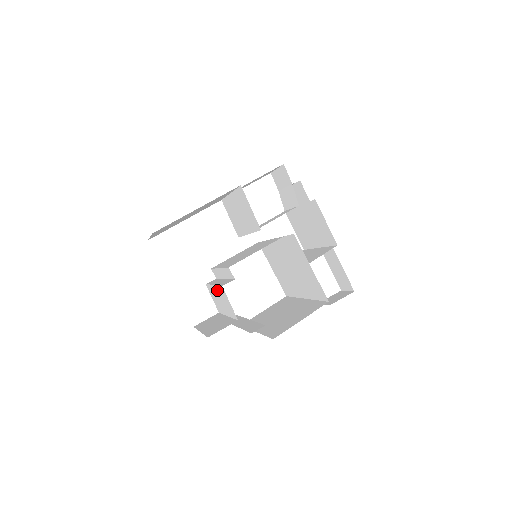
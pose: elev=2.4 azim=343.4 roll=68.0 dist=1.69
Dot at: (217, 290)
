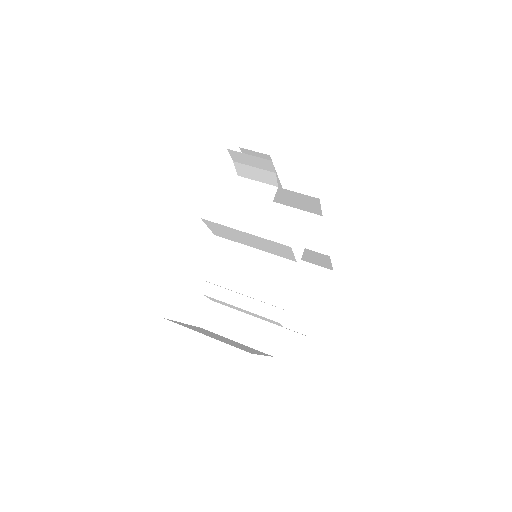
Dot at: occluded
